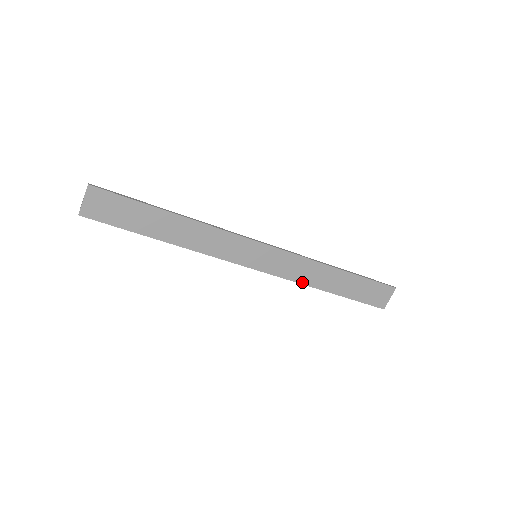
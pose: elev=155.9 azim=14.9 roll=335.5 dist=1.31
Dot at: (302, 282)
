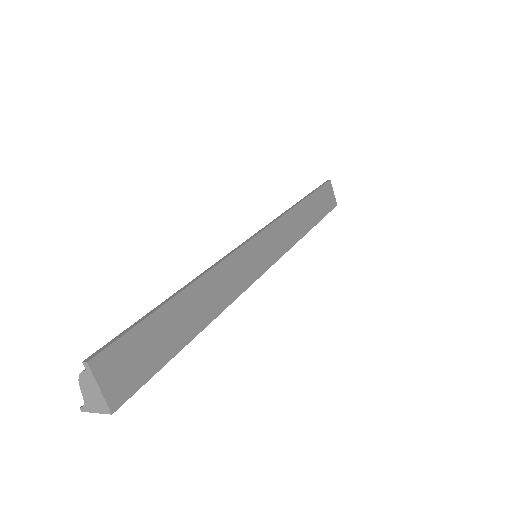
Dot at: (296, 240)
